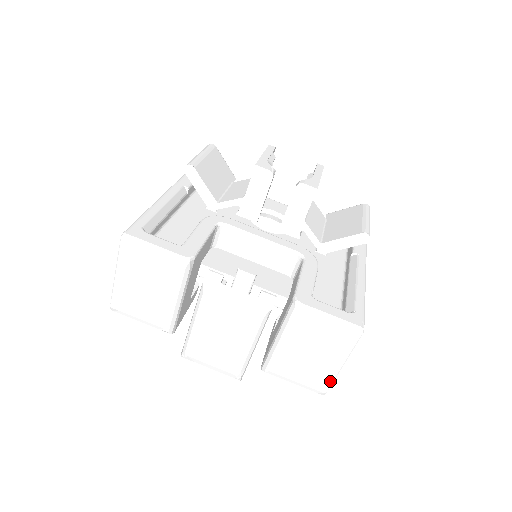
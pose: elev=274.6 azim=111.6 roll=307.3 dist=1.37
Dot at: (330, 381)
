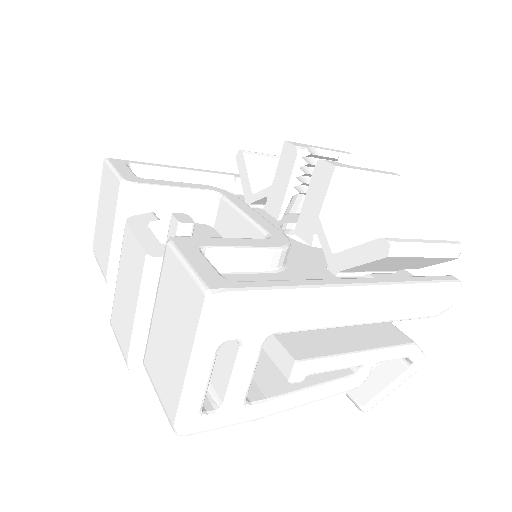
Dot at: (178, 401)
